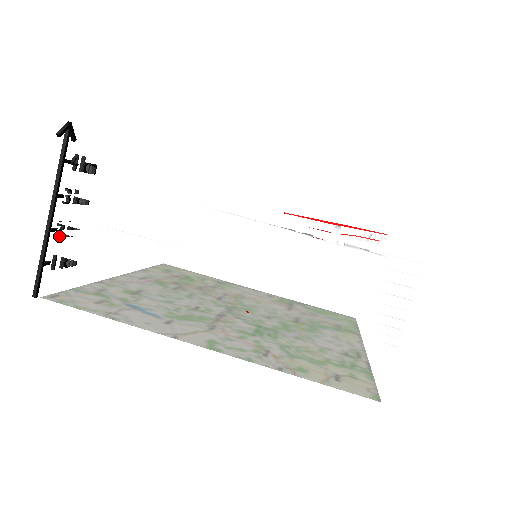
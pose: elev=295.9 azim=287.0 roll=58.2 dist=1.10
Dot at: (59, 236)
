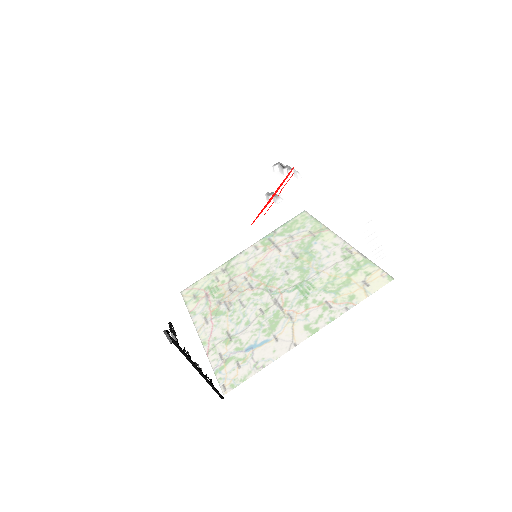
Dot at: (201, 368)
